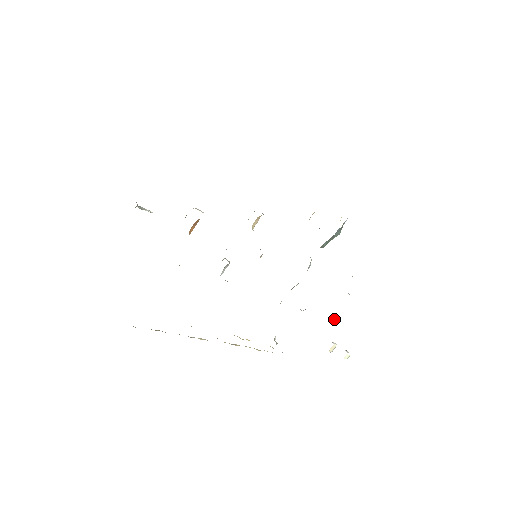
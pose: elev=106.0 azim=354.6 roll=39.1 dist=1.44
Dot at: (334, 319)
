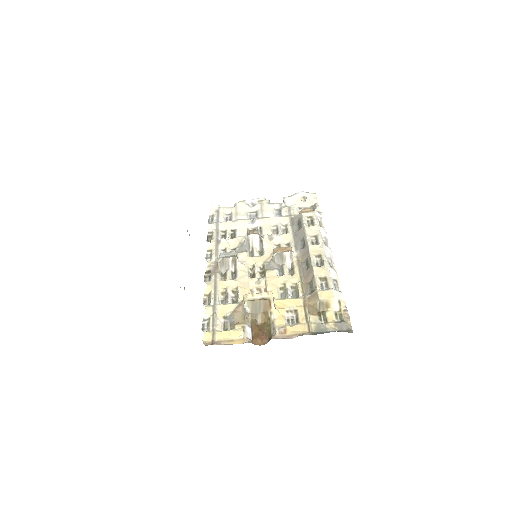
Dot at: occluded
